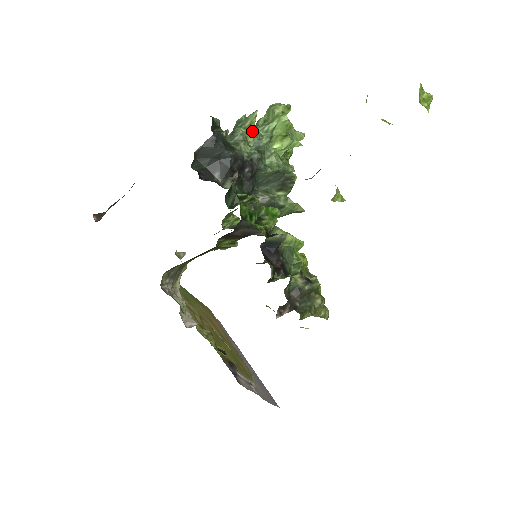
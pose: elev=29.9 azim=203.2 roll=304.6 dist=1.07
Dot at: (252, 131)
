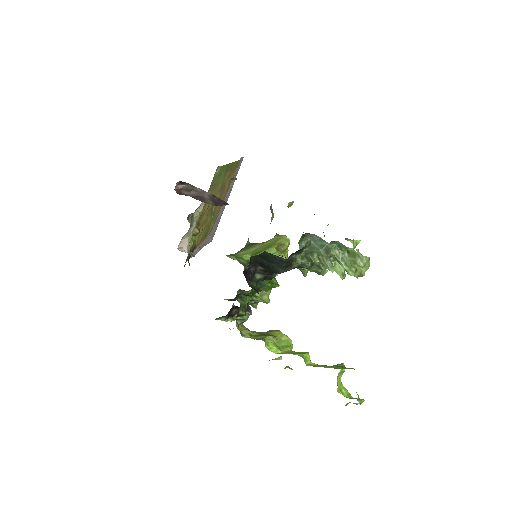
Dot at: occluded
